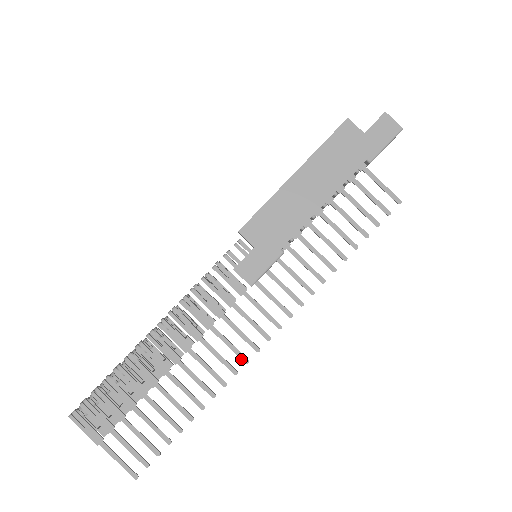
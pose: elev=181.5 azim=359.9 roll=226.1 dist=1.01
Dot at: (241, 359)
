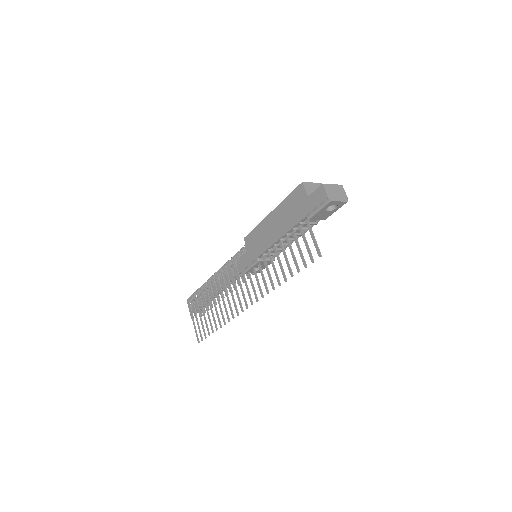
Dot at: (236, 311)
